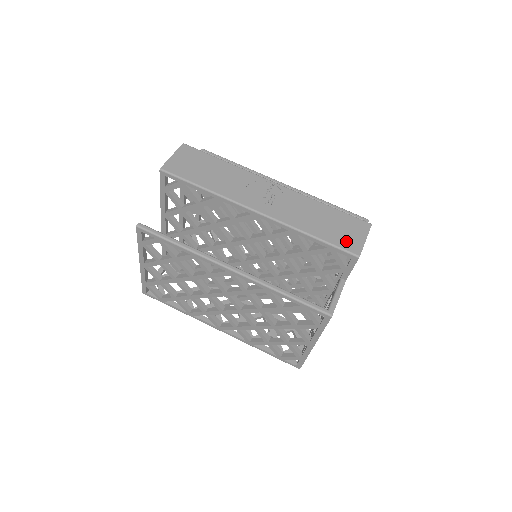
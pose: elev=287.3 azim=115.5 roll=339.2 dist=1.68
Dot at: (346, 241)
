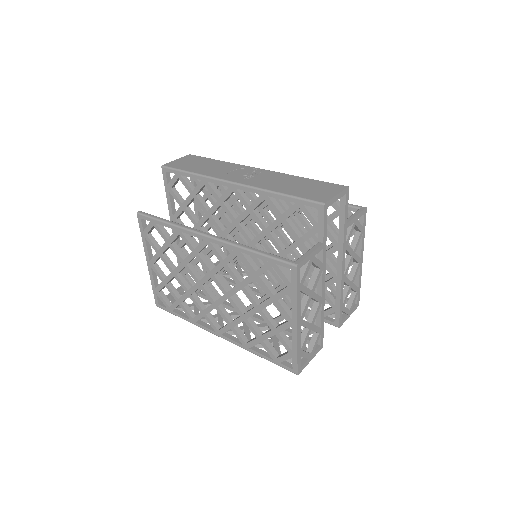
Dot at: (314, 195)
